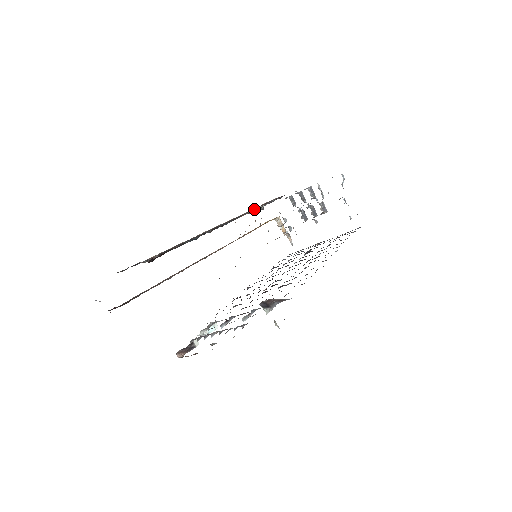
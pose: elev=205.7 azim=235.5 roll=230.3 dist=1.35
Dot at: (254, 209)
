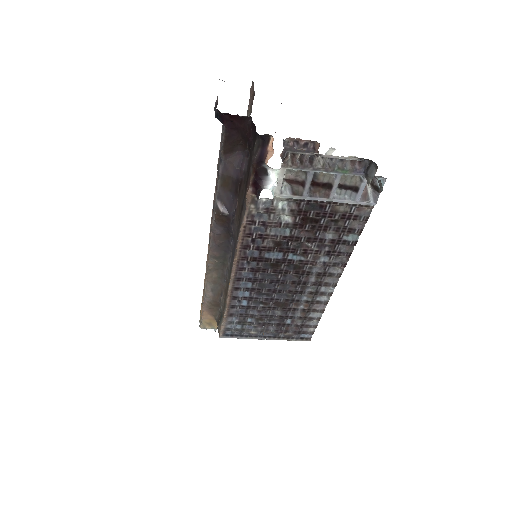
Dot at: occluded
